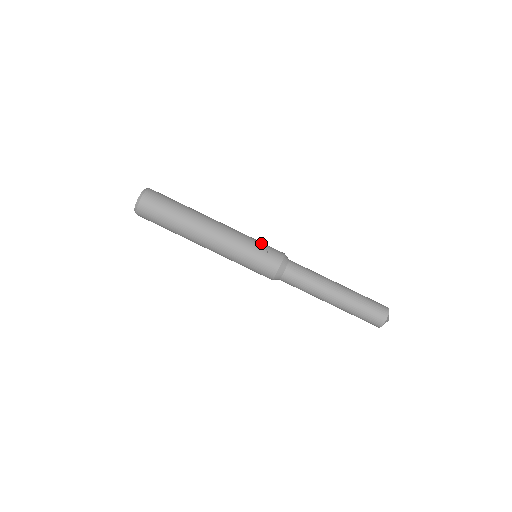
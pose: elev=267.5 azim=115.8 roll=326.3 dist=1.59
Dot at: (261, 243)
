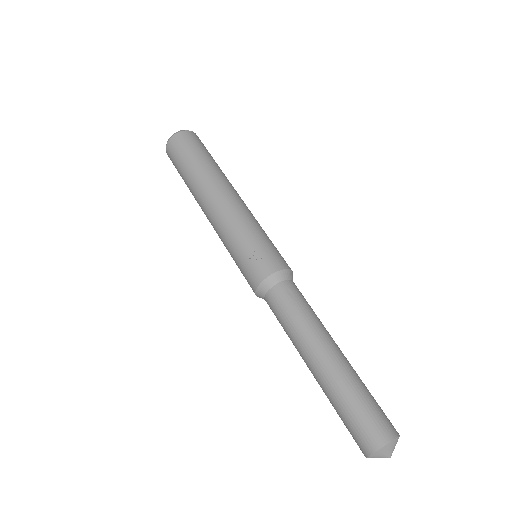
Dot at: (258, 242)
